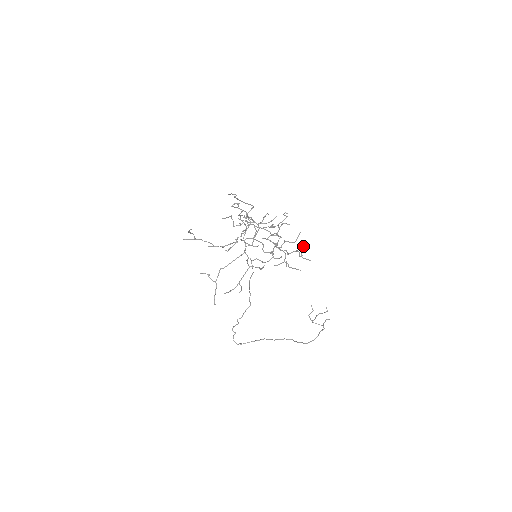
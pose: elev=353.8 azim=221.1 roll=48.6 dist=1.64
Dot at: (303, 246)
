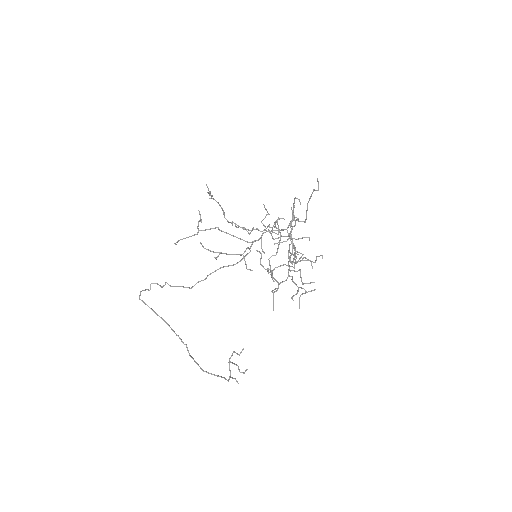
Dot at: (310, 291)
